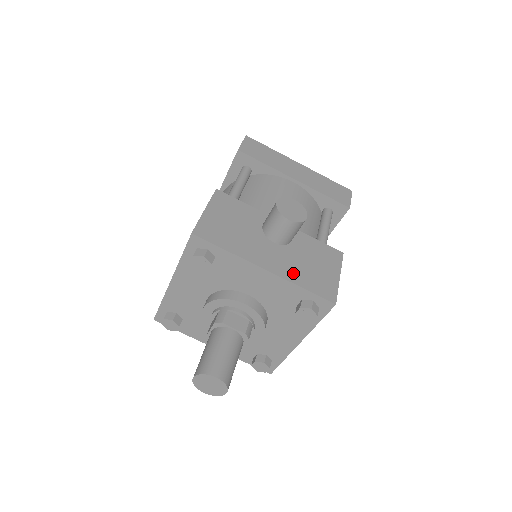
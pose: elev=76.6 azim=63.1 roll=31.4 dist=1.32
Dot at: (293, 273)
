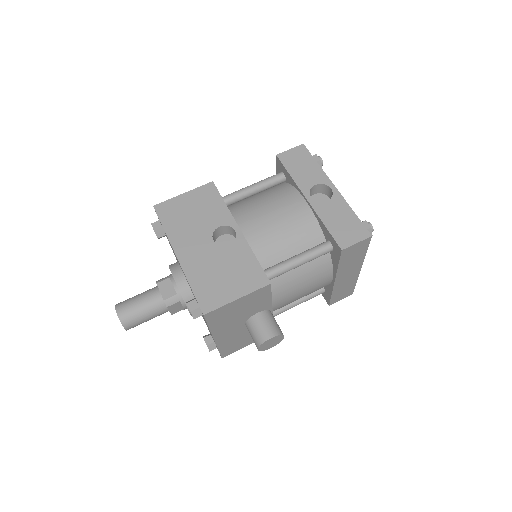
Dot at: (226, 342)
